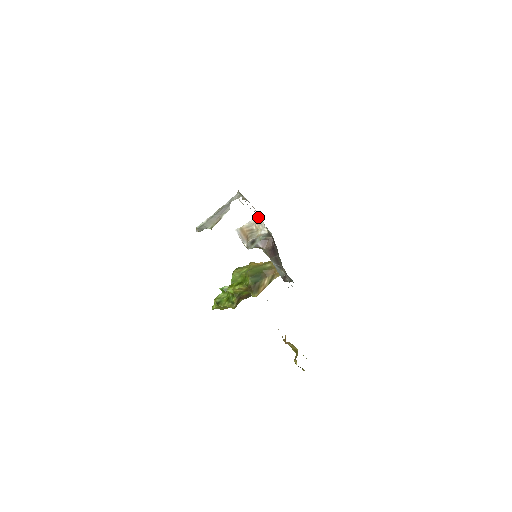
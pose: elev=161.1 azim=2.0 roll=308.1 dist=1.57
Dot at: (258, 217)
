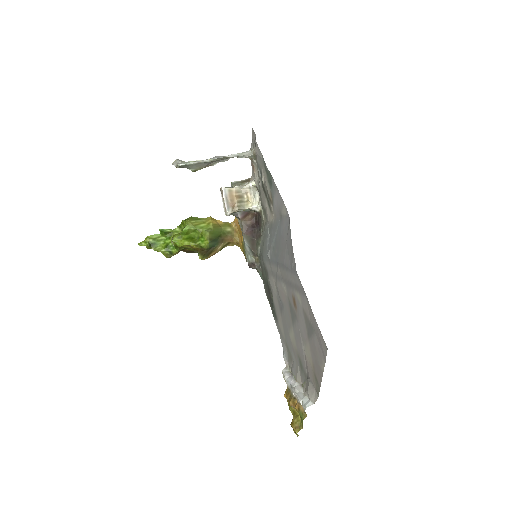
Dot at: (255, 186)
